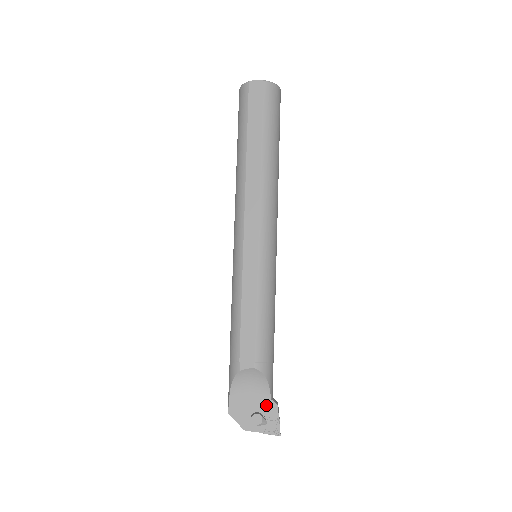
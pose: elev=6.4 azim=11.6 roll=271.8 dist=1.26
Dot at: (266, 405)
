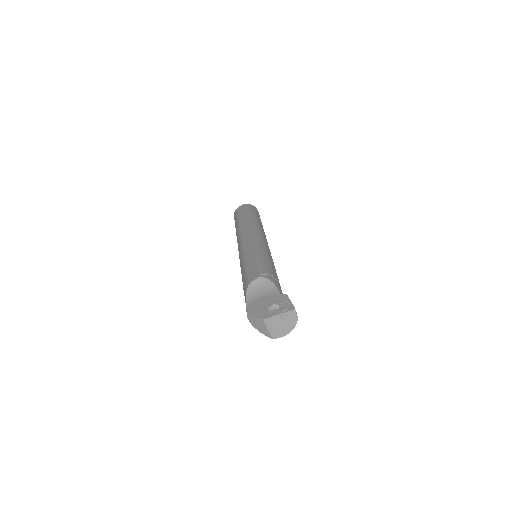
Dot at: (277, 298)
